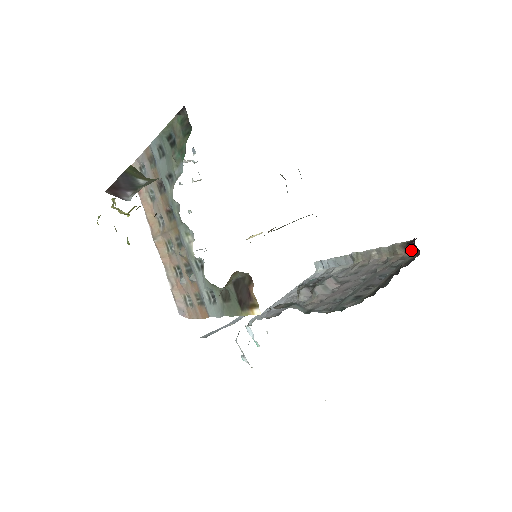
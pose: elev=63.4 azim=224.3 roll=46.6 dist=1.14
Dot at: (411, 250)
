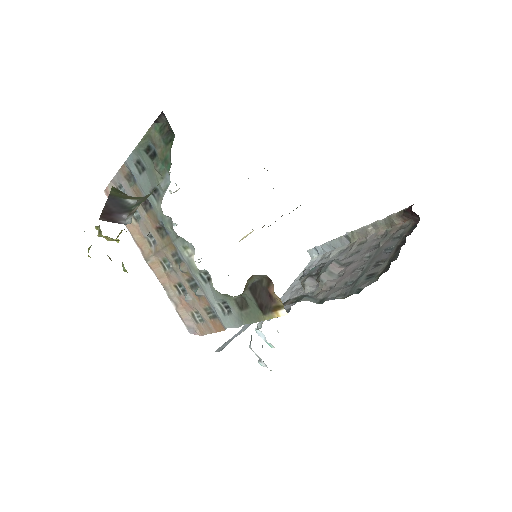
Dot at: (409, 218)
